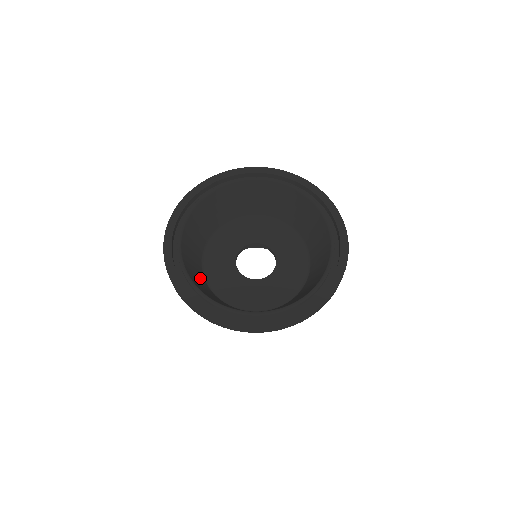
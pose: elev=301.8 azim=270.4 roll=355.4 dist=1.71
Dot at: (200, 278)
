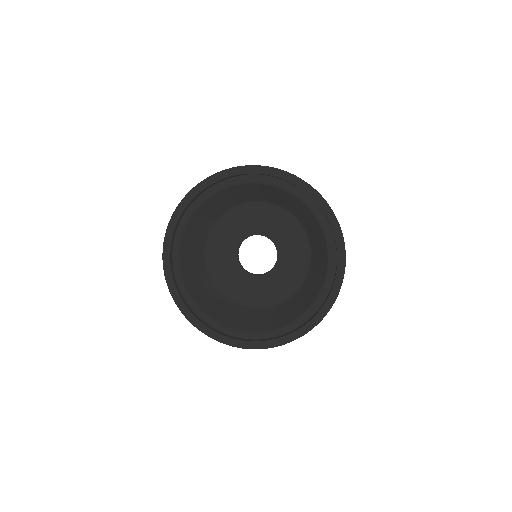
Dot at: (198, 244)
